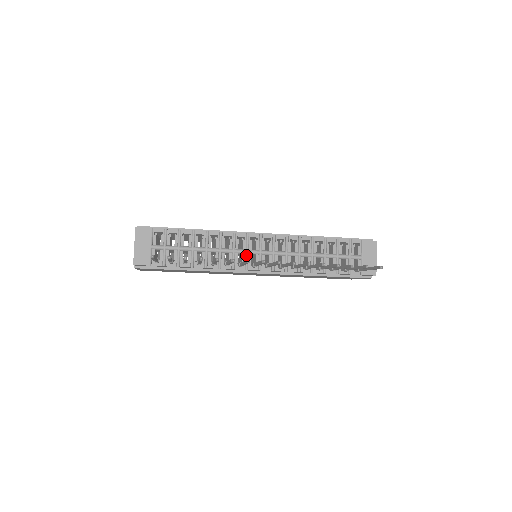
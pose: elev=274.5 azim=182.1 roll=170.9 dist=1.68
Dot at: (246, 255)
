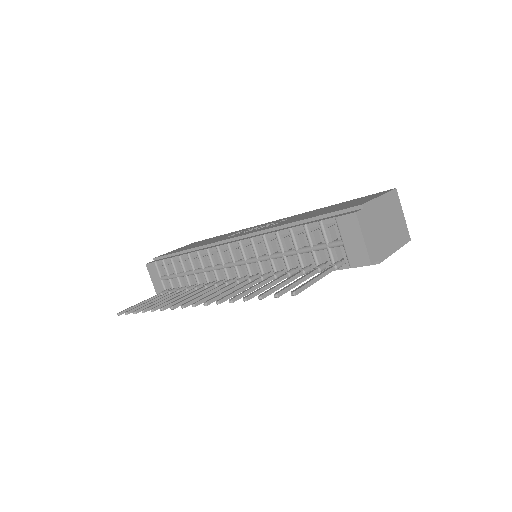
Dot at: (224, 271)
